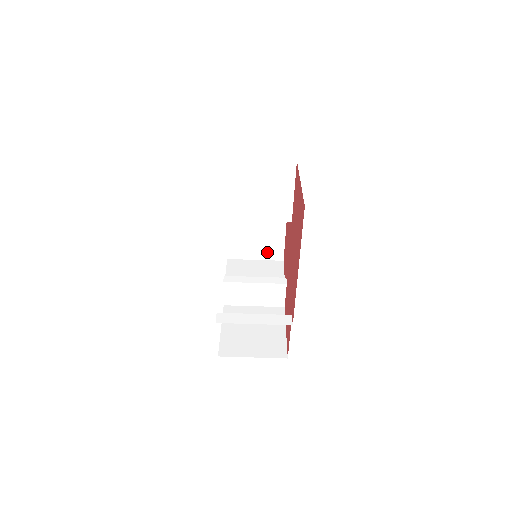
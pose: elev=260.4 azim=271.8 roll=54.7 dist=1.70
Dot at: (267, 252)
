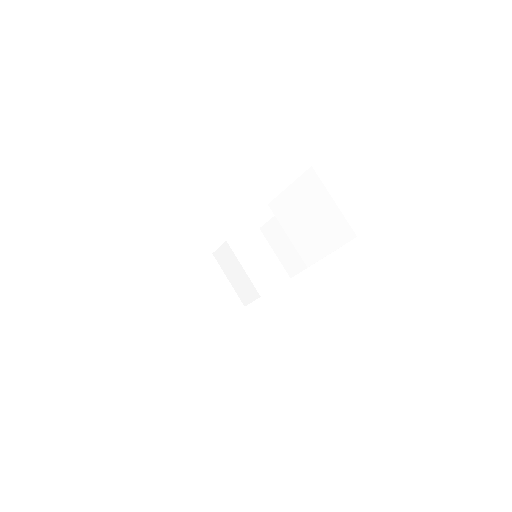
Dot at: (287, 259)
